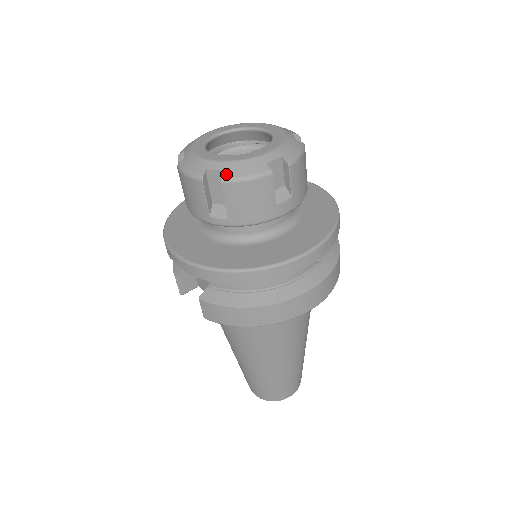
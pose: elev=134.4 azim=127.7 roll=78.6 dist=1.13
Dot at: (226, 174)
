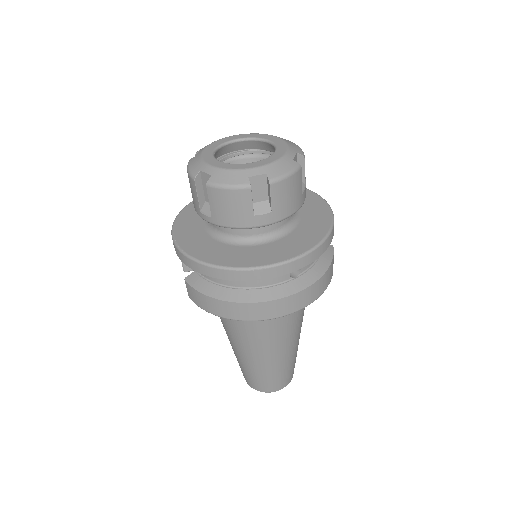
Dot at: (212, 179)
